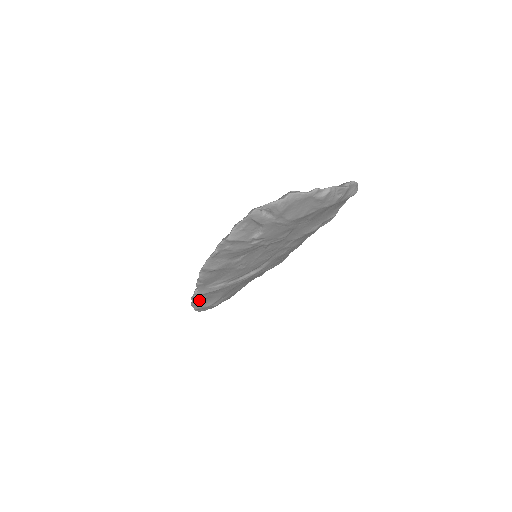
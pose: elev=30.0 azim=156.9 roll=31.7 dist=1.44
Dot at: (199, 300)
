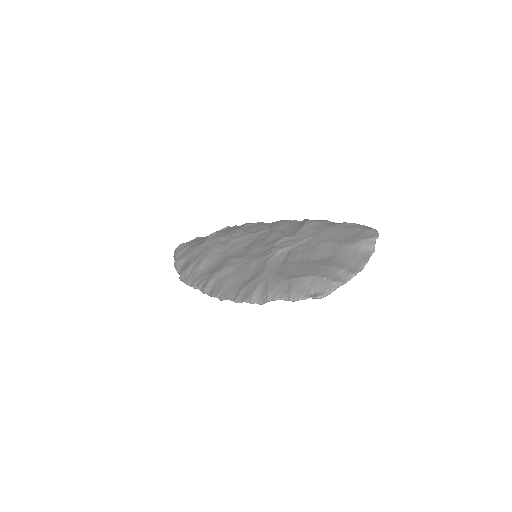
Dot at: occluded
